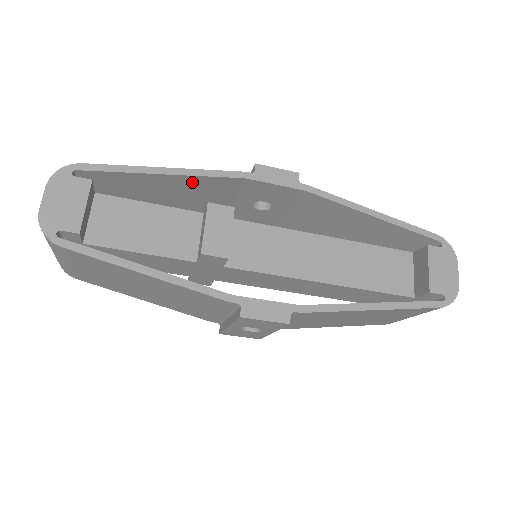
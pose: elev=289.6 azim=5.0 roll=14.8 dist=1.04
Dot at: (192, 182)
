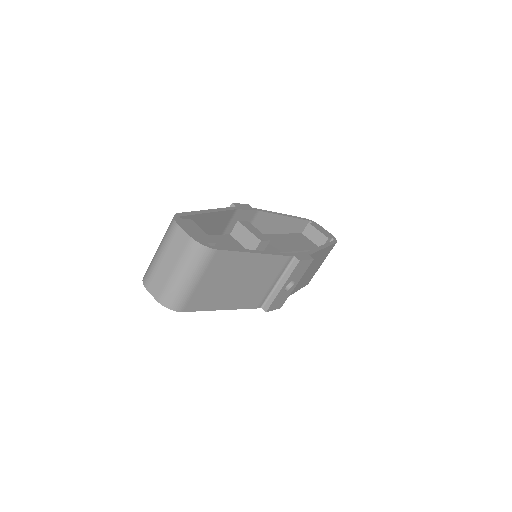
Dot at: (216, 219)
